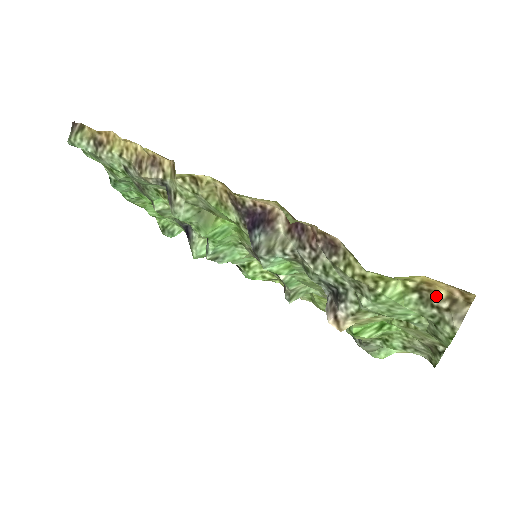
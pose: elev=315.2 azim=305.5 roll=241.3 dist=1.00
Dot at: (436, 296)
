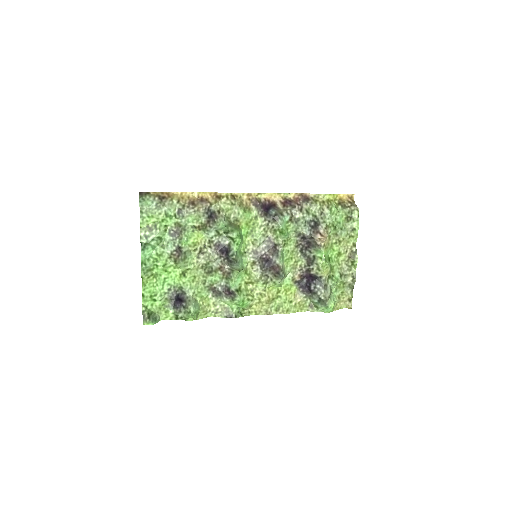
Dot at: (345, 203)
